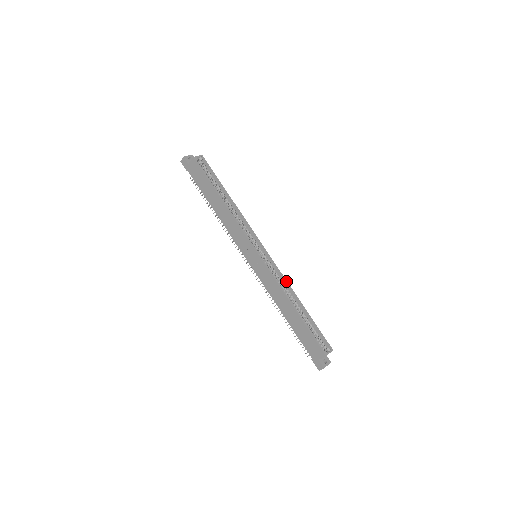
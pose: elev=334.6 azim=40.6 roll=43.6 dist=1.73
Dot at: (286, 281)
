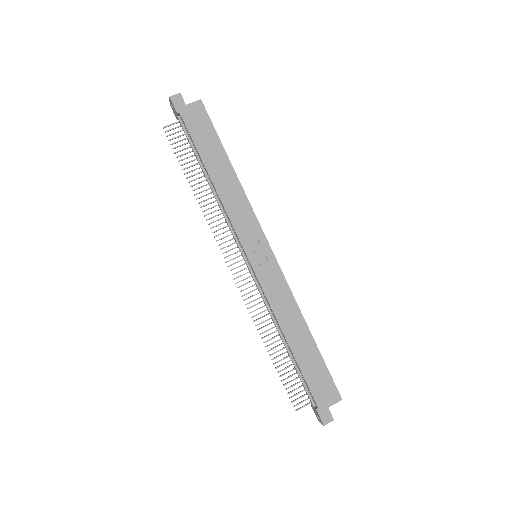
Dot at: occluded
